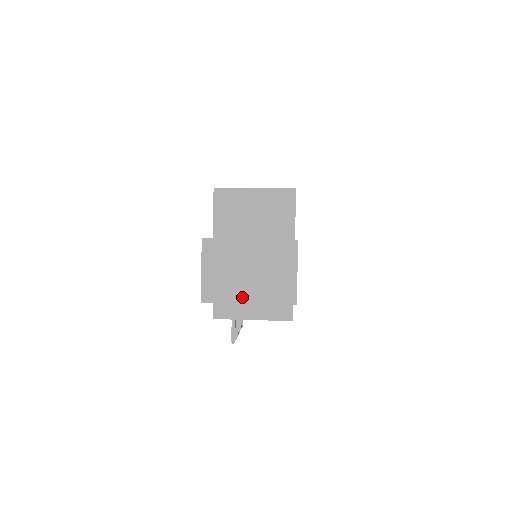
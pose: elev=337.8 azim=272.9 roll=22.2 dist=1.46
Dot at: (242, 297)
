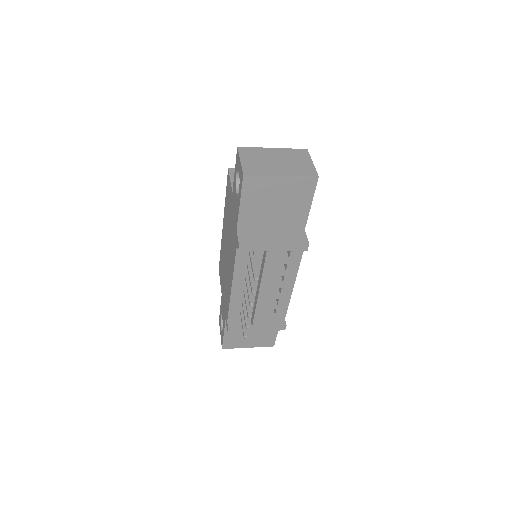
Dot at: (276, 172)
